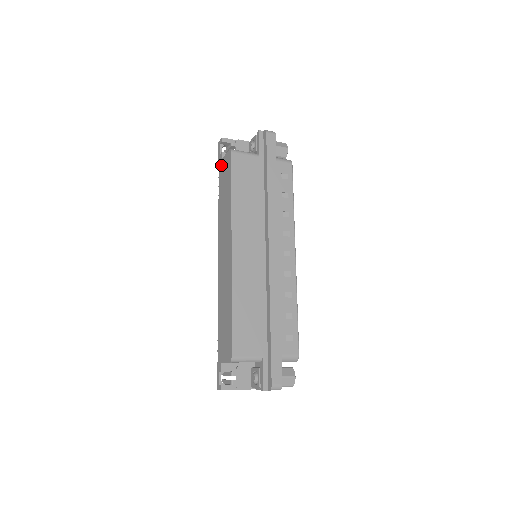
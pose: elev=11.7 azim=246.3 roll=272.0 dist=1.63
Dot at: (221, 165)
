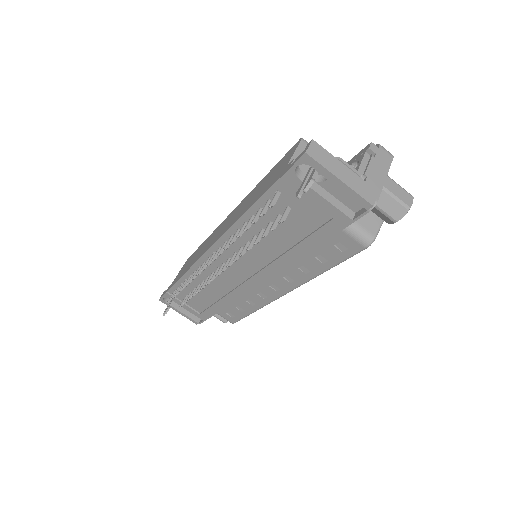
Dot at: (173, 281)
